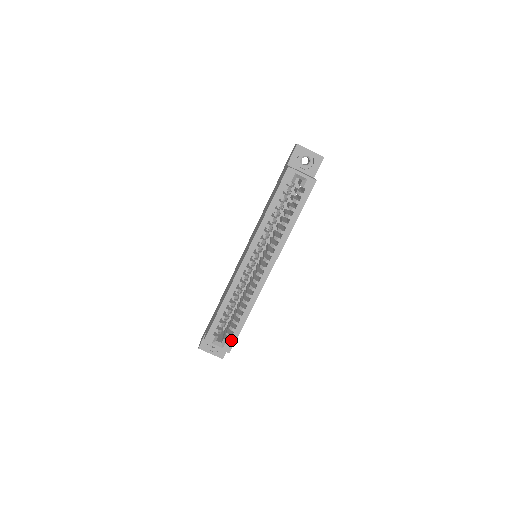
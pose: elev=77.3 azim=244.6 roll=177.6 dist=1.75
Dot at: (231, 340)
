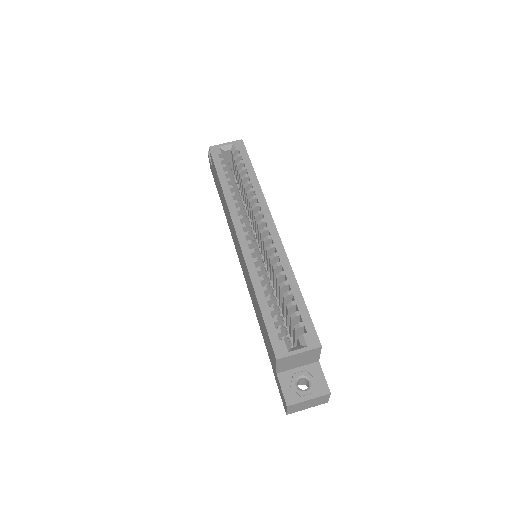
Dot at: (307, 328)
